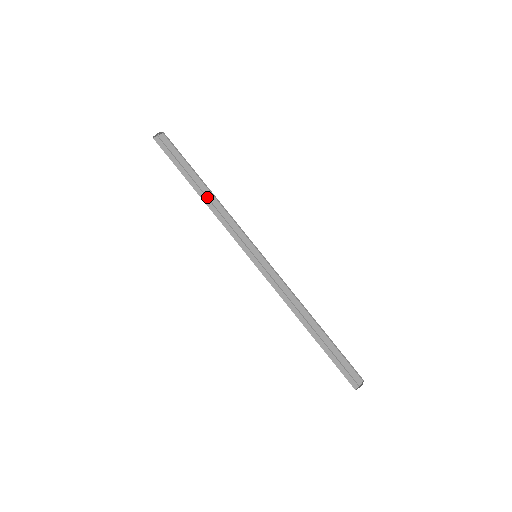
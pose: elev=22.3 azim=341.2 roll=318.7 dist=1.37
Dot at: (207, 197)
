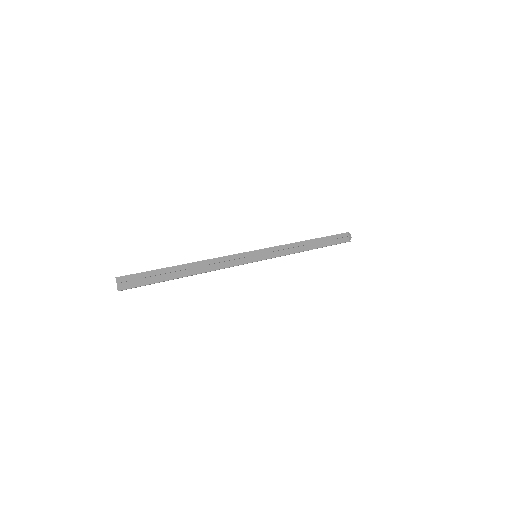
Dot at: (196, 269)
